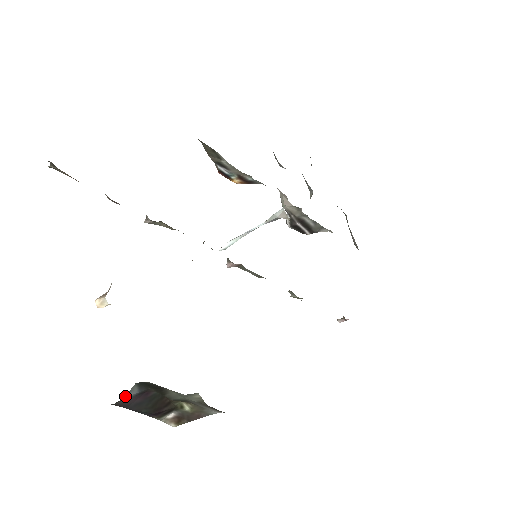
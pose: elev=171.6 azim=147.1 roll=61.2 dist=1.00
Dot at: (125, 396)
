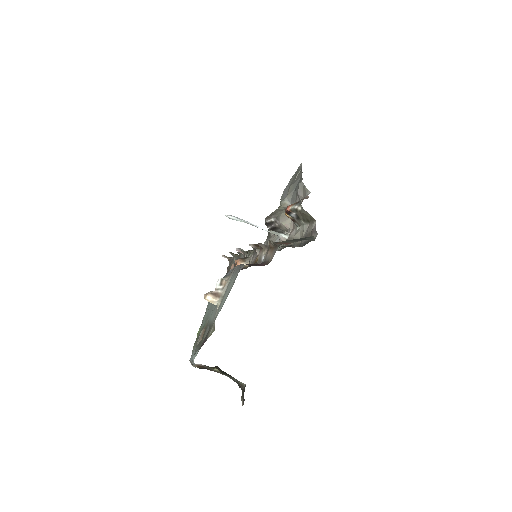
Dot at: occluded
